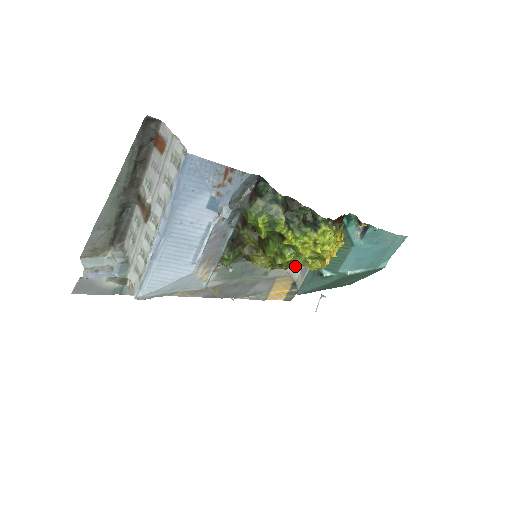
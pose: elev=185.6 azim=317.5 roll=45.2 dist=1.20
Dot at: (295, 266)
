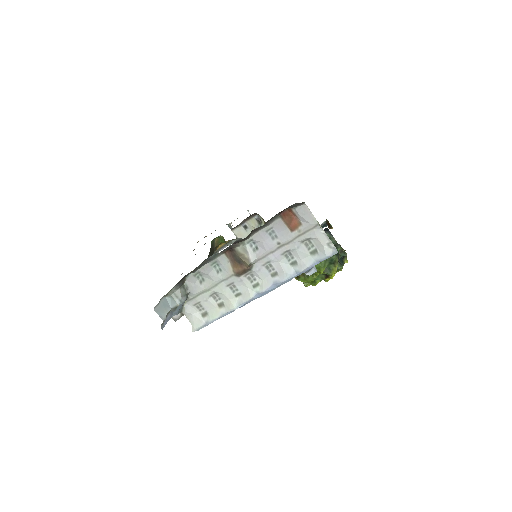
Dot at: occluded
